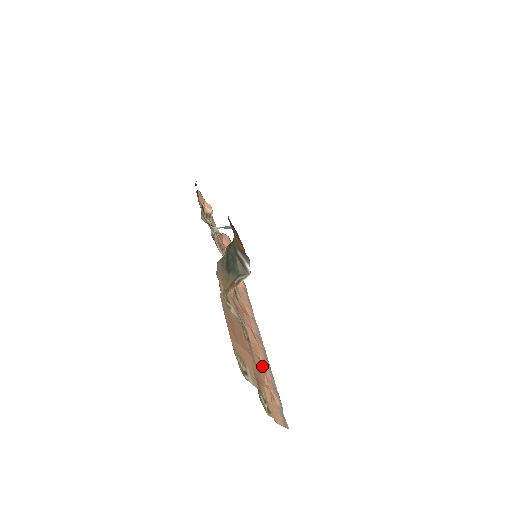
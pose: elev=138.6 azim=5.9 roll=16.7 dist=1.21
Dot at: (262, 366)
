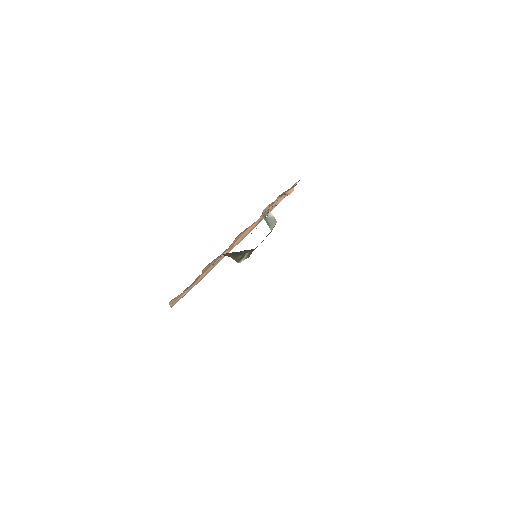
Dot at: occluded
